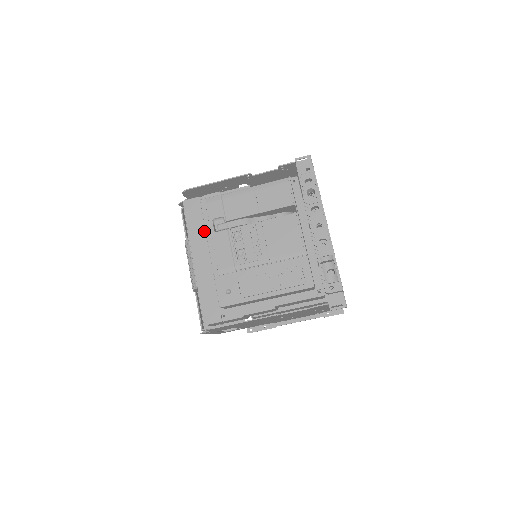
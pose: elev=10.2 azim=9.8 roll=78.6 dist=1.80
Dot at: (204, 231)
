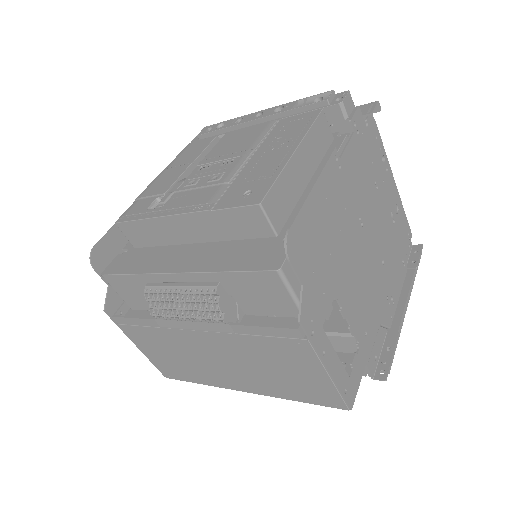
Dot at: (156, 253)
